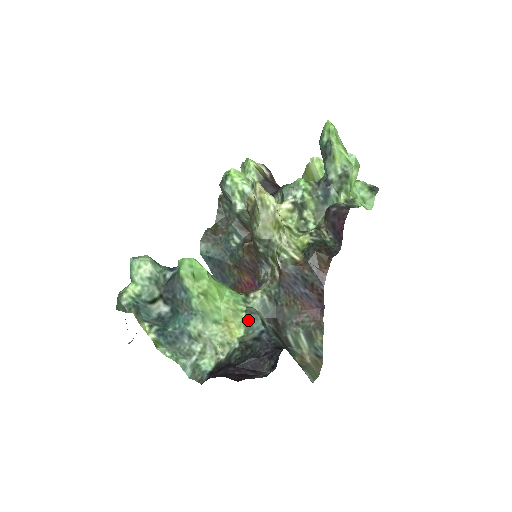
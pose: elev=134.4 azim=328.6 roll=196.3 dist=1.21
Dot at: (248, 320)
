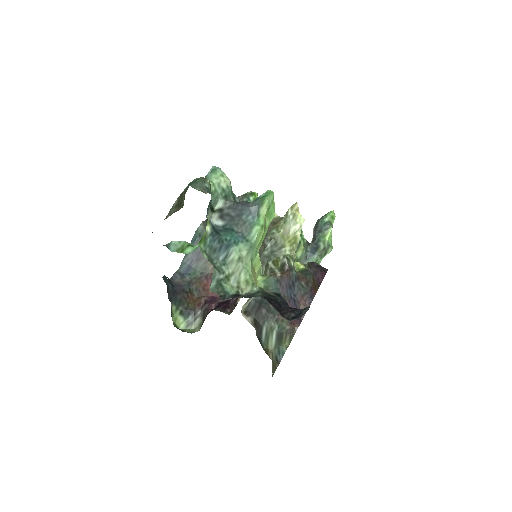
Dot at: (269, 280)
